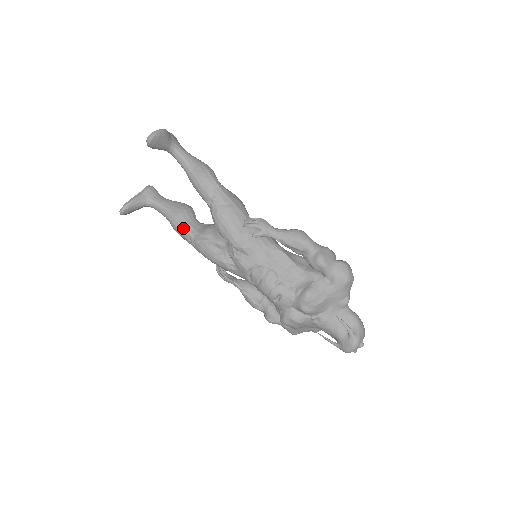
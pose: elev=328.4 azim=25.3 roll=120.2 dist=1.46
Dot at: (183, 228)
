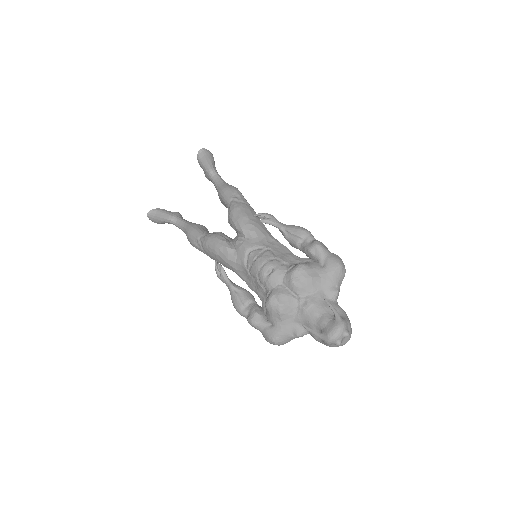
Dot at: (197, 230)
